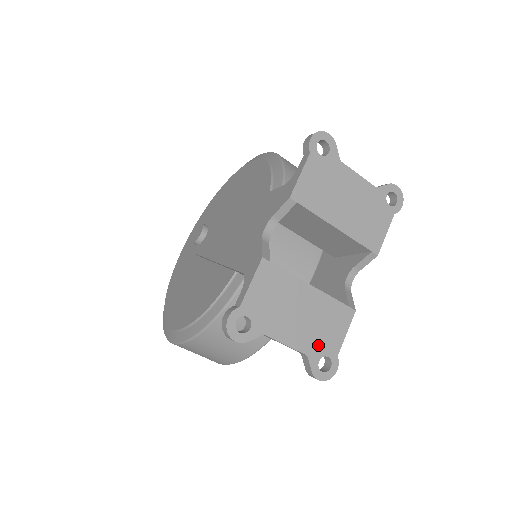
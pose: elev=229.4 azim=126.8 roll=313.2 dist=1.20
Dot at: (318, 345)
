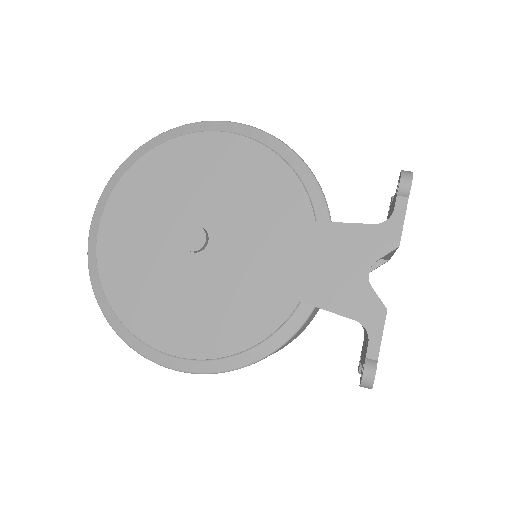
Dot at: occluded
